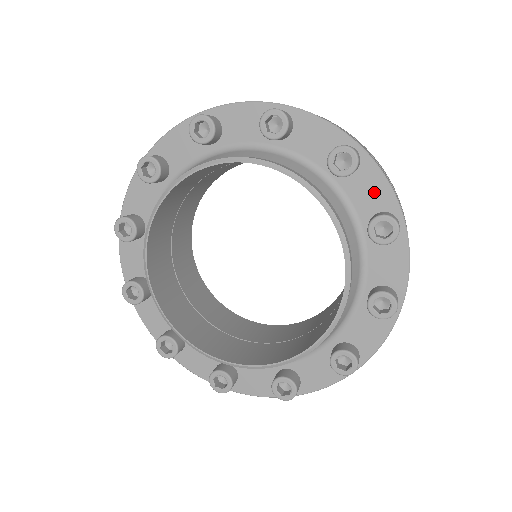
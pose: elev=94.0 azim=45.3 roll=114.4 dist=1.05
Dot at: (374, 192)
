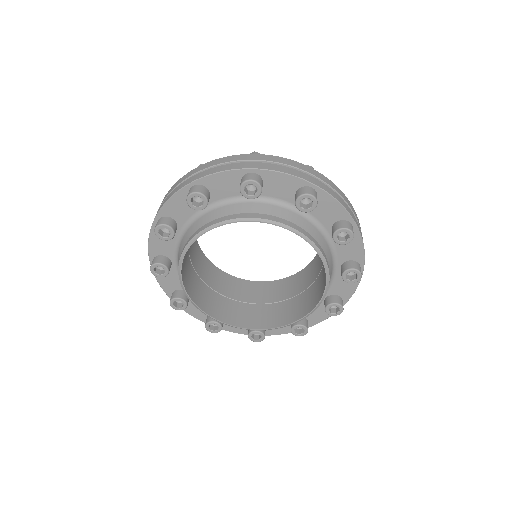
Dot at: (353, 250)
